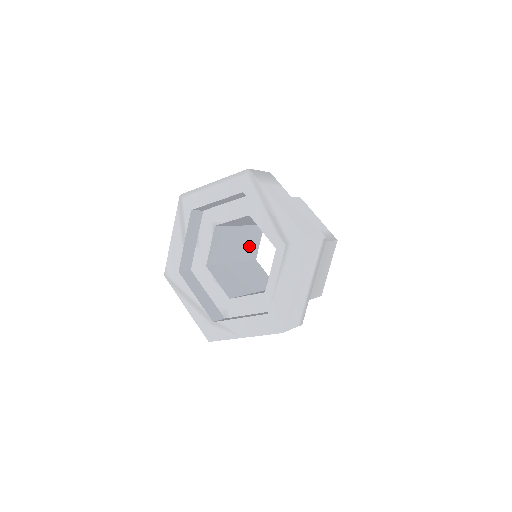
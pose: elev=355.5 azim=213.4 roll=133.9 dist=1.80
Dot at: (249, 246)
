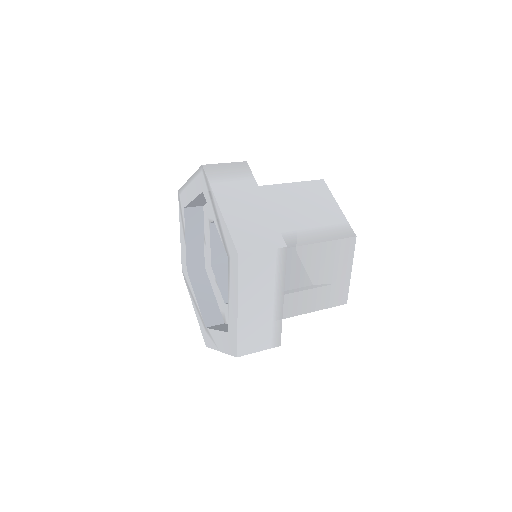
Dot at: occluded
